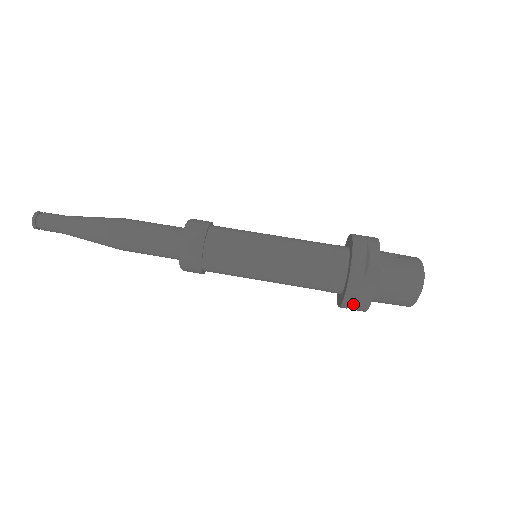
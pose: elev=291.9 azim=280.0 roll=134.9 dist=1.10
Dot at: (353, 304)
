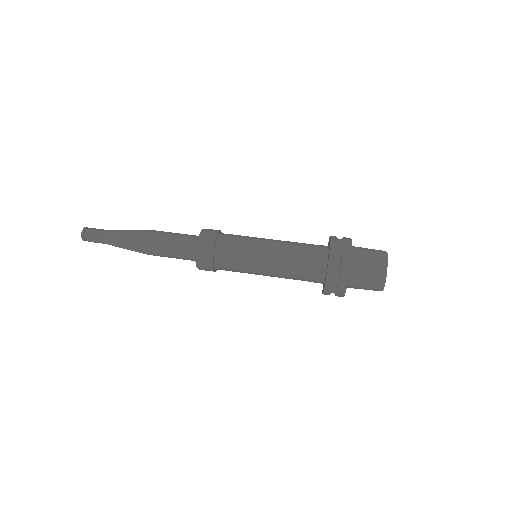
Dot at: (338, 268)
